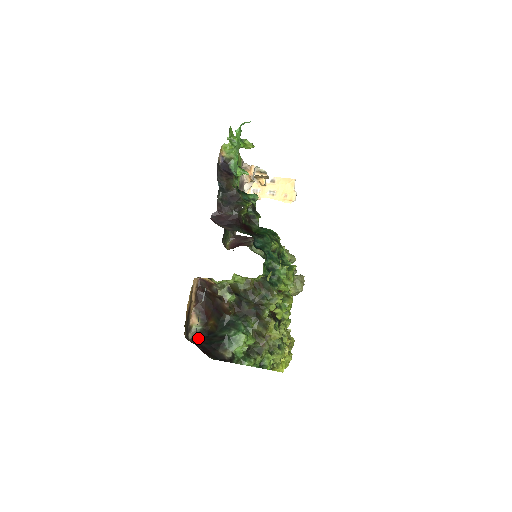
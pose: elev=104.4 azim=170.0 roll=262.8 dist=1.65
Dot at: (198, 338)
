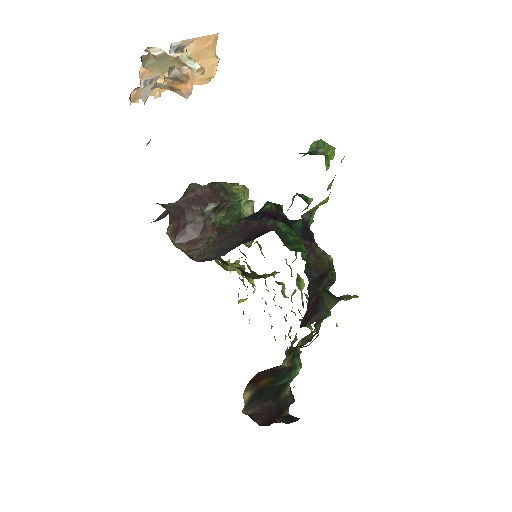
Dot at: (252, 403)
